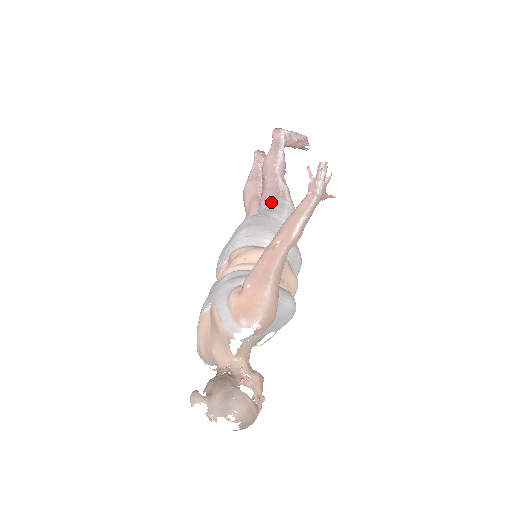
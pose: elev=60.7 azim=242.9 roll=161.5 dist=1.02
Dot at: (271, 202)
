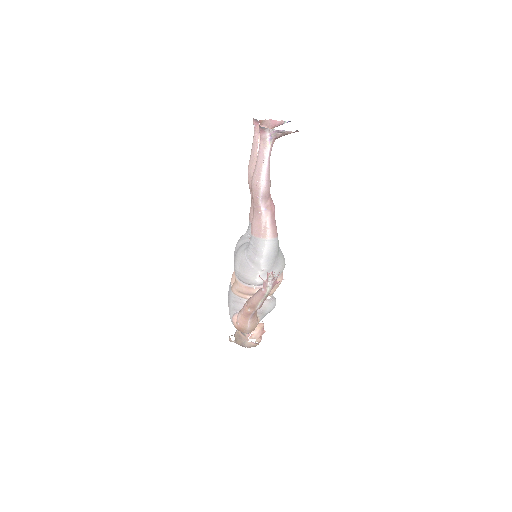
Dot at: (254, 244)
